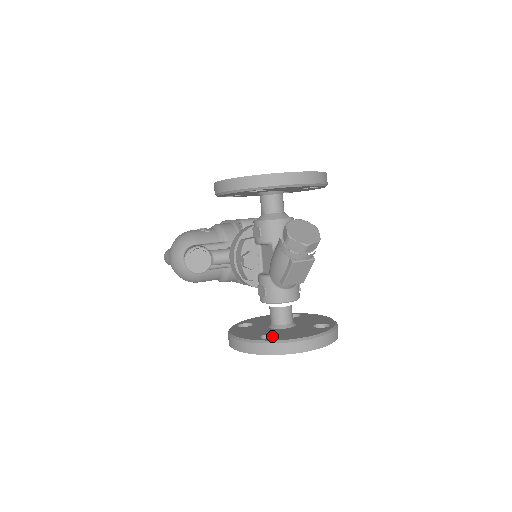
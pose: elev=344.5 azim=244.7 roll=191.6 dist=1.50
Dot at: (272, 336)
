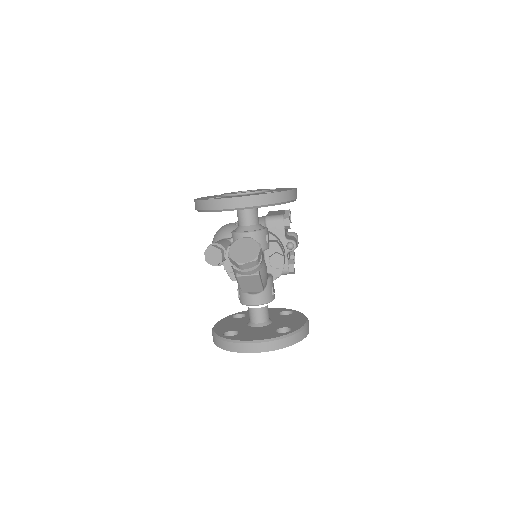
Dot at: (237, 333)
